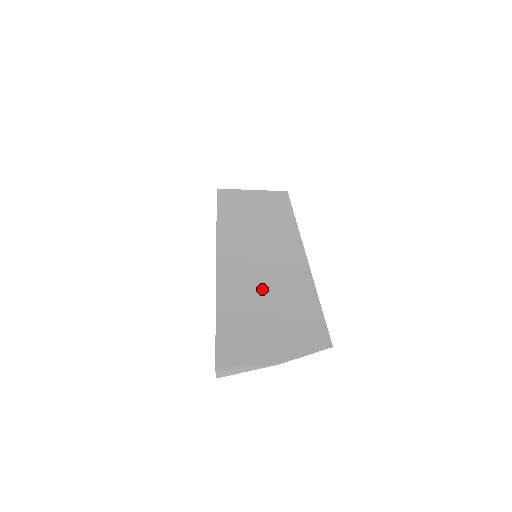
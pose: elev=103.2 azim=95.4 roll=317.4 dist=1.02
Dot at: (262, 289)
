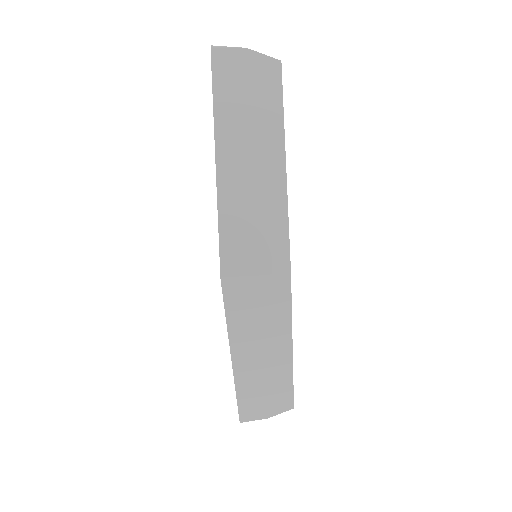
Dot at: (262, 383)
